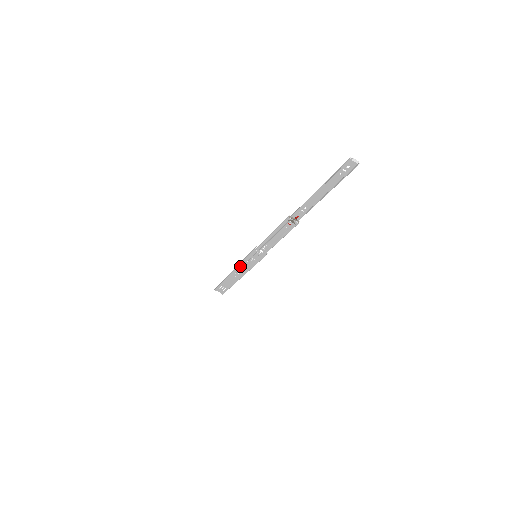
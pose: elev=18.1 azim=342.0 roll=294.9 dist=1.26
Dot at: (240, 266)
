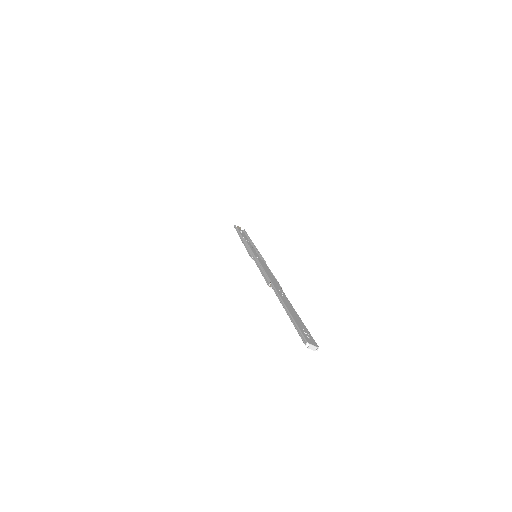
Dot at: occluded
